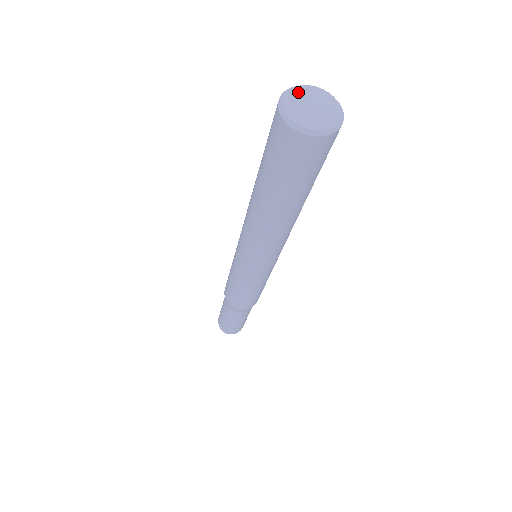
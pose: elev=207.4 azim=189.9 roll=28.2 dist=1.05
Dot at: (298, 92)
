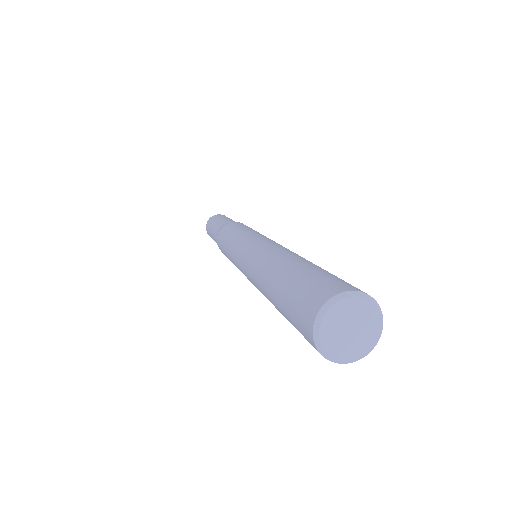
Dot at: (328, 325)
